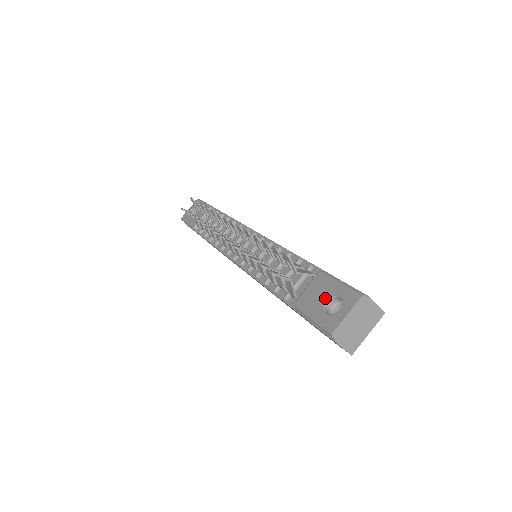
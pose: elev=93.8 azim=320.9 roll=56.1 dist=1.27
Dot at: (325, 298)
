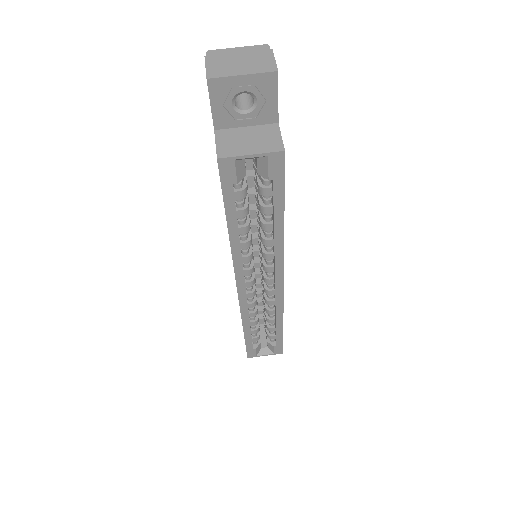
Dot at: occluded
